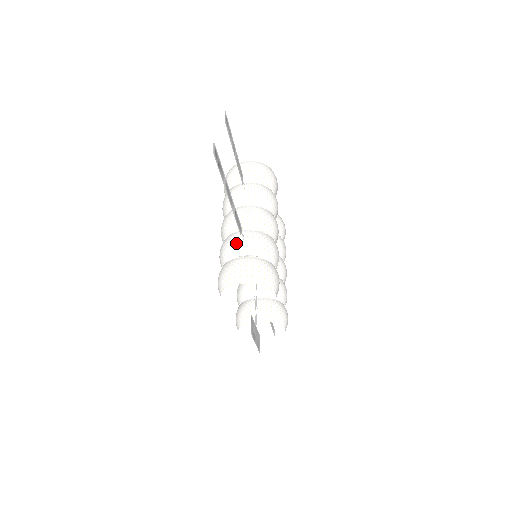
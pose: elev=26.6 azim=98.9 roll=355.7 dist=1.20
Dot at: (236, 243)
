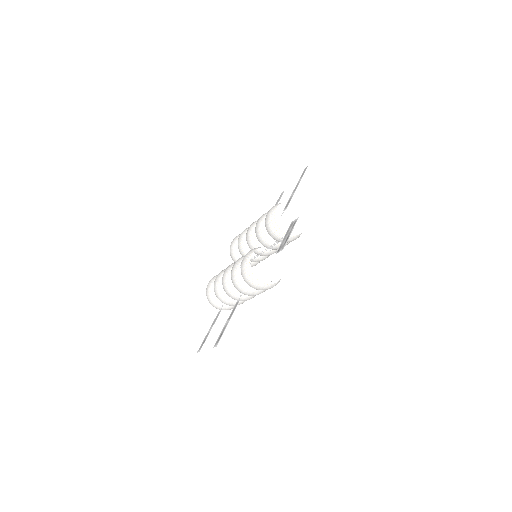
Dot at: occluded
